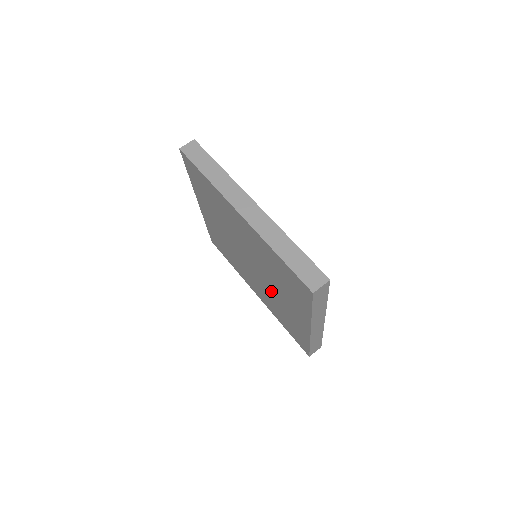
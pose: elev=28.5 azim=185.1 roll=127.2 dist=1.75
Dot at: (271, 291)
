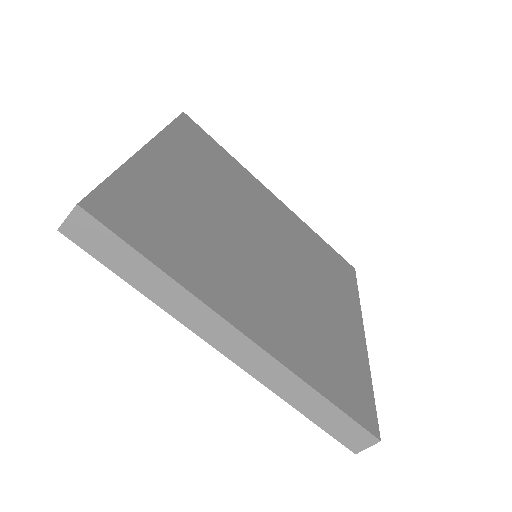
Dot at: occluded
